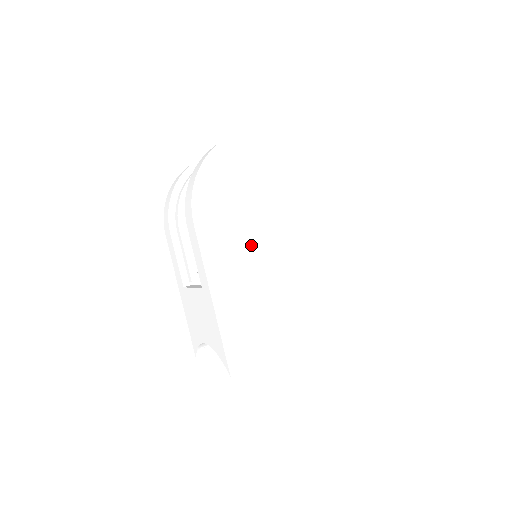
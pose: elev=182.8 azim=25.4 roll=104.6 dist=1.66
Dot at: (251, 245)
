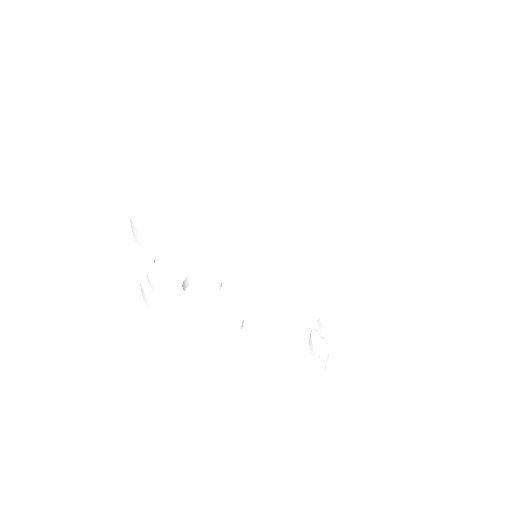
Dot at: (234, 226)
